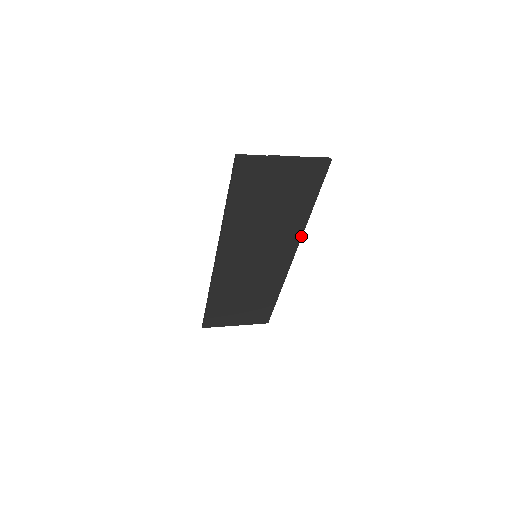
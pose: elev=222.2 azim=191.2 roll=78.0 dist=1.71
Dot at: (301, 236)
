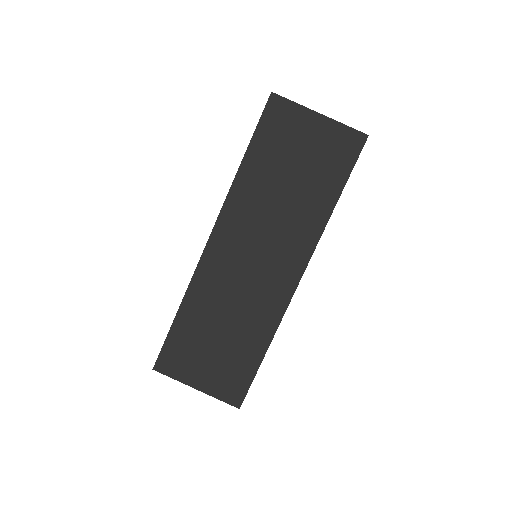
Dot at: (316, 243)
